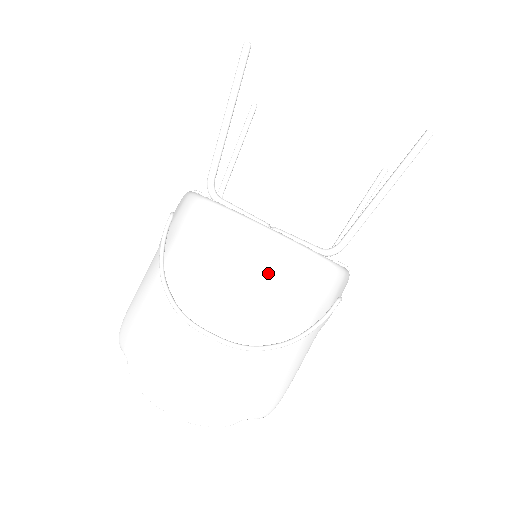
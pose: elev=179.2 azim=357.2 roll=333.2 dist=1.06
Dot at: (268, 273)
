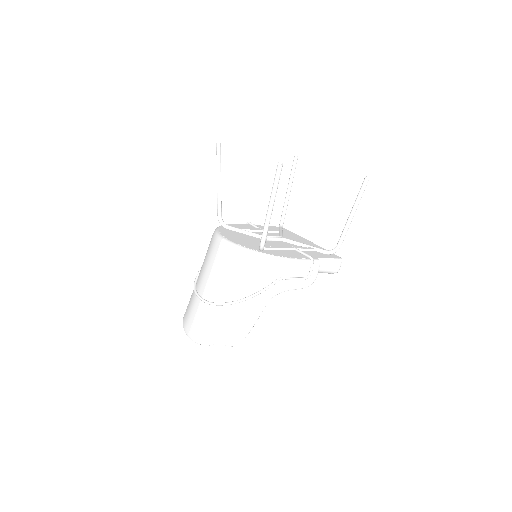
Dot at: (221, 263)
